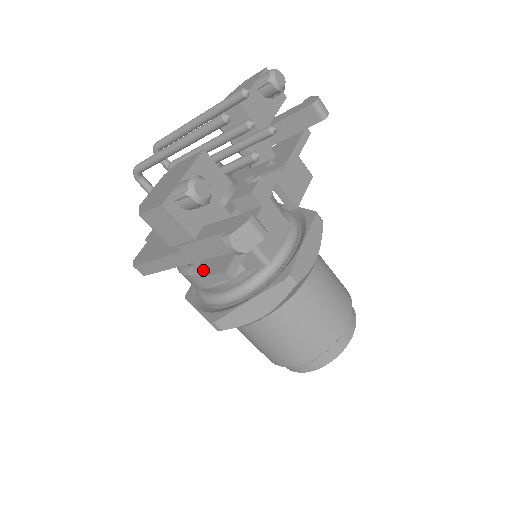
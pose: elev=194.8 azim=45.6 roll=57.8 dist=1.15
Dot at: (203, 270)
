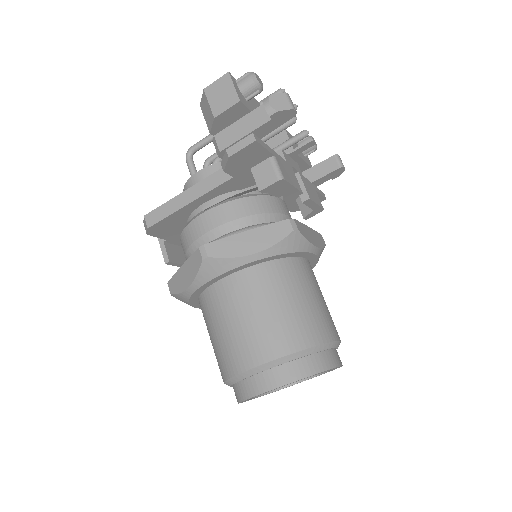
Dot at: occluded
